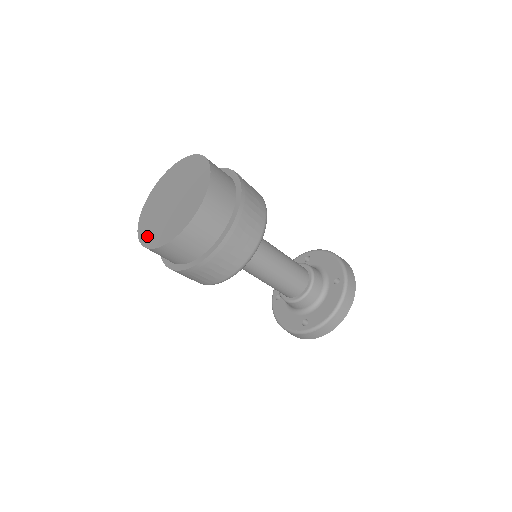
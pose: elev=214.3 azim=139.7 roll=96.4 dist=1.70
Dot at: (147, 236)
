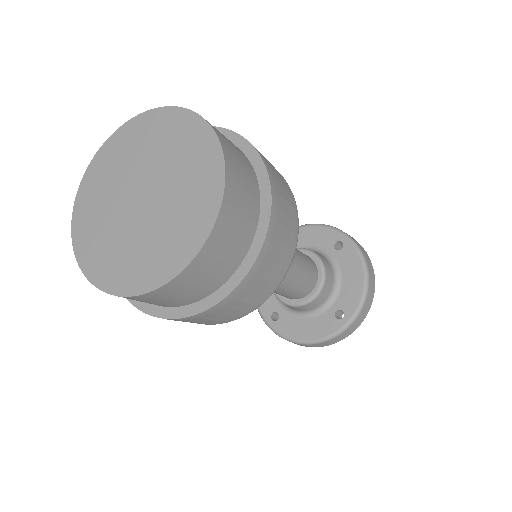
Dot at: (135, 276)
